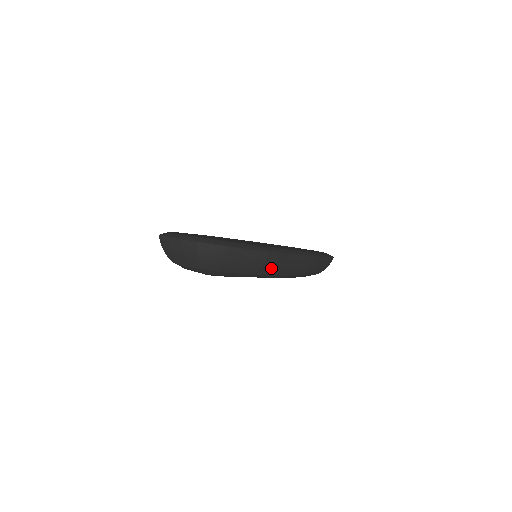
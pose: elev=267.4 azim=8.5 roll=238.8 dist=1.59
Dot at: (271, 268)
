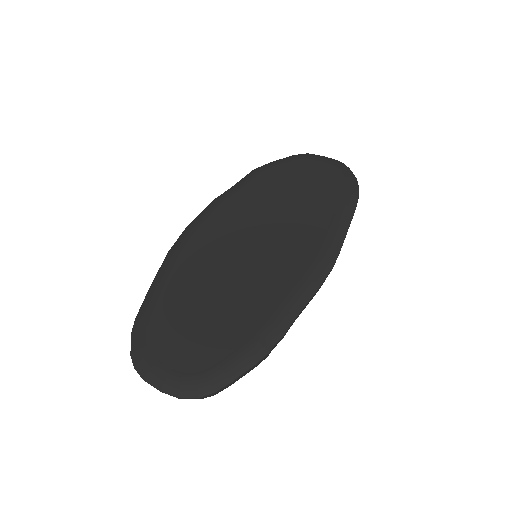
Dot at: occluded
